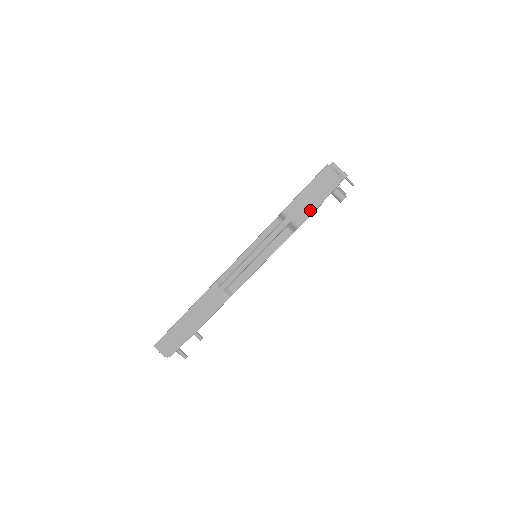
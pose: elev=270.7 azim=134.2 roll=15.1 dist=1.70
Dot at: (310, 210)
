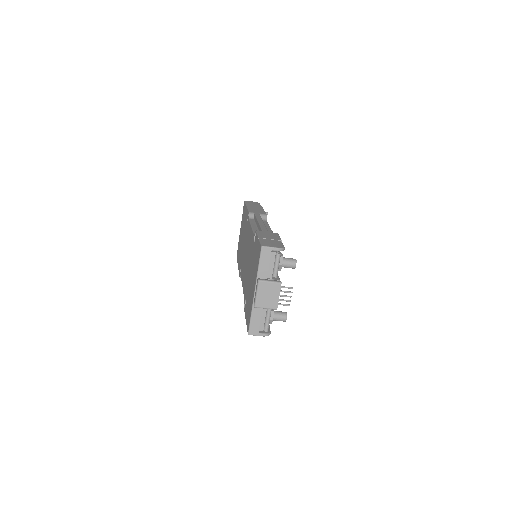
Dot at: occluded
